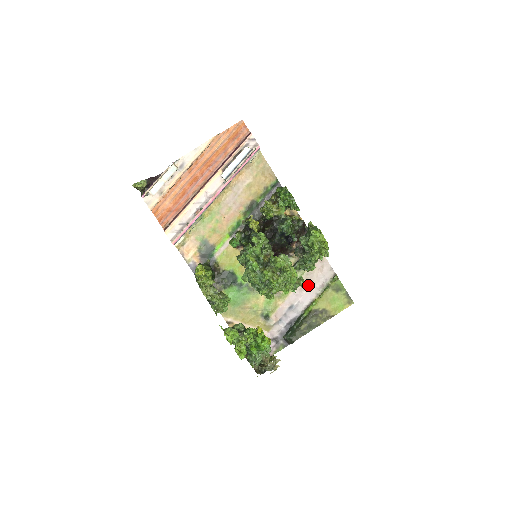
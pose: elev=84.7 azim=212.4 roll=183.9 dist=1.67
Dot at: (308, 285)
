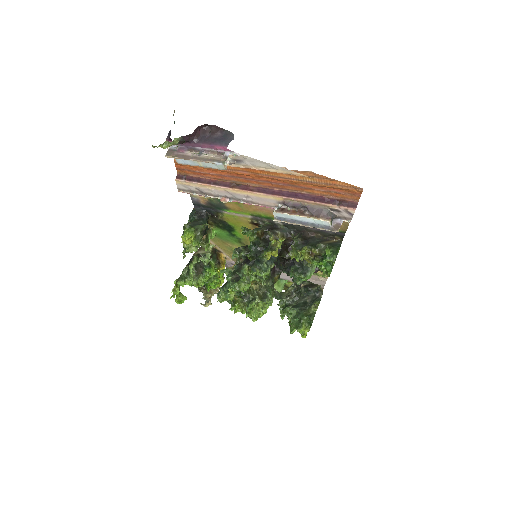
Dot at: occluded
